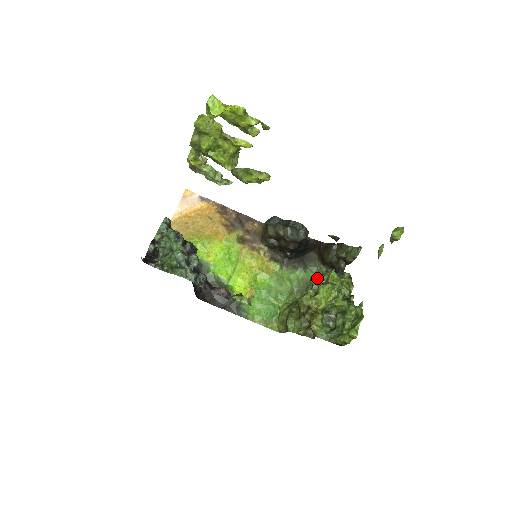
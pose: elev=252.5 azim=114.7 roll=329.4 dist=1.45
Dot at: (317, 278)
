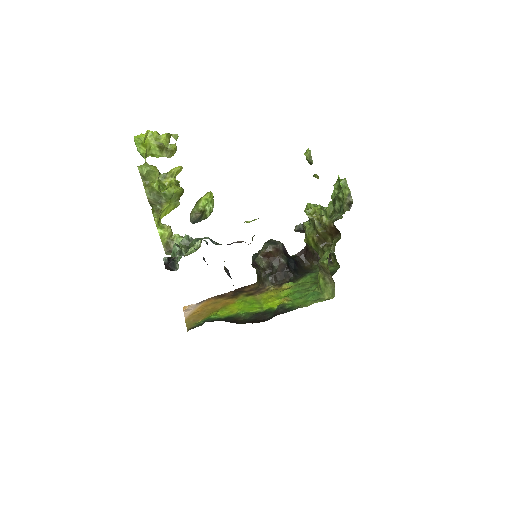
Dot at: occluded
